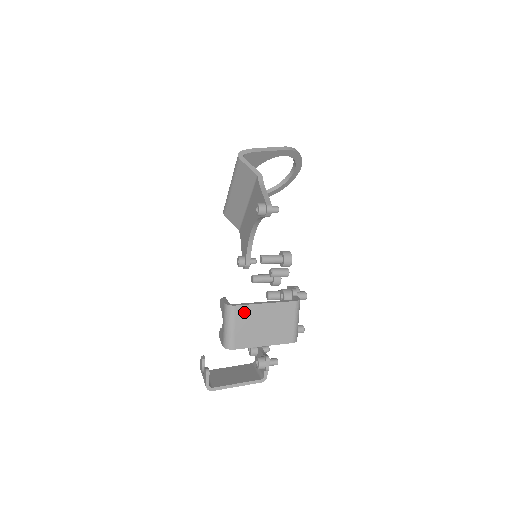
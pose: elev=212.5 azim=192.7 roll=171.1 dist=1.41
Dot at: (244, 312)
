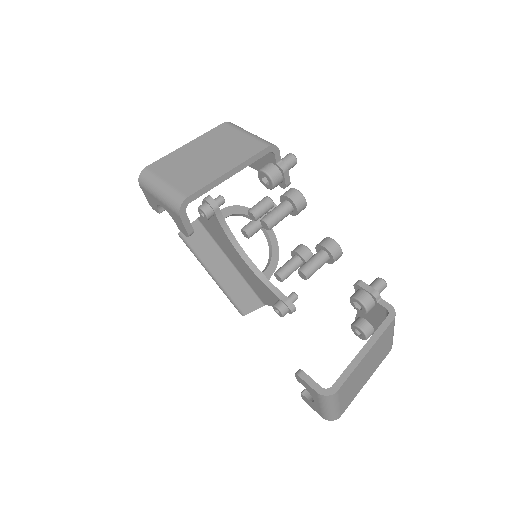
Dot at: (164, 165)
